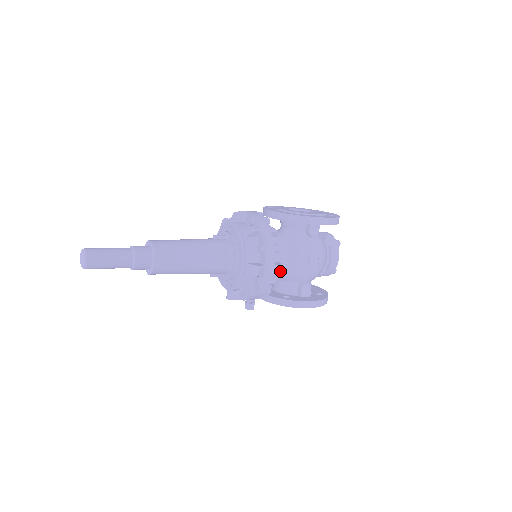
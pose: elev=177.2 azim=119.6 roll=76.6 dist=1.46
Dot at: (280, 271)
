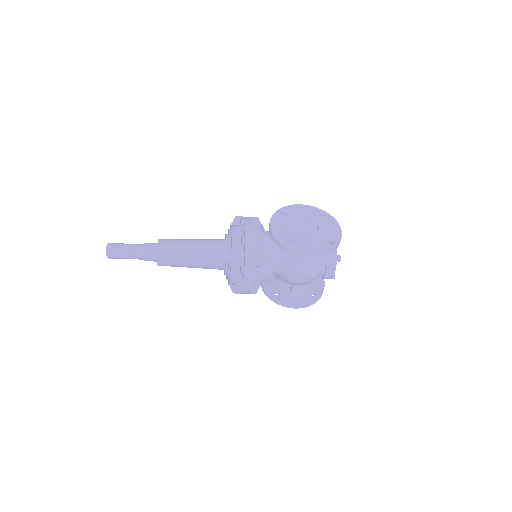
Dot at: (268, 279)
